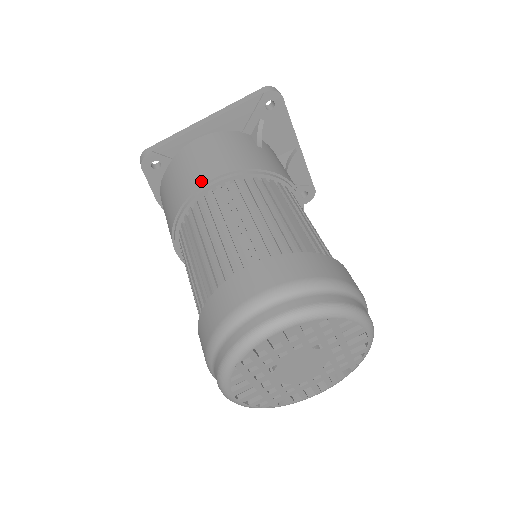
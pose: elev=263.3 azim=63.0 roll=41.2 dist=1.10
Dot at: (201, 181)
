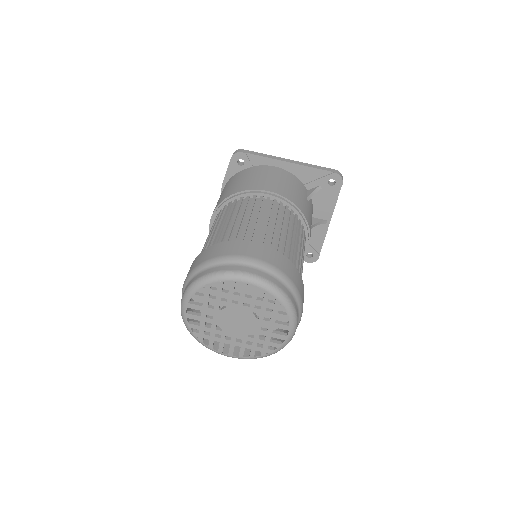
Dot at: (261, 187)
